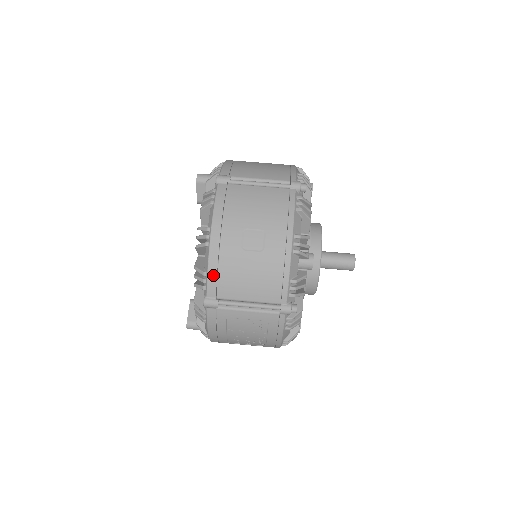
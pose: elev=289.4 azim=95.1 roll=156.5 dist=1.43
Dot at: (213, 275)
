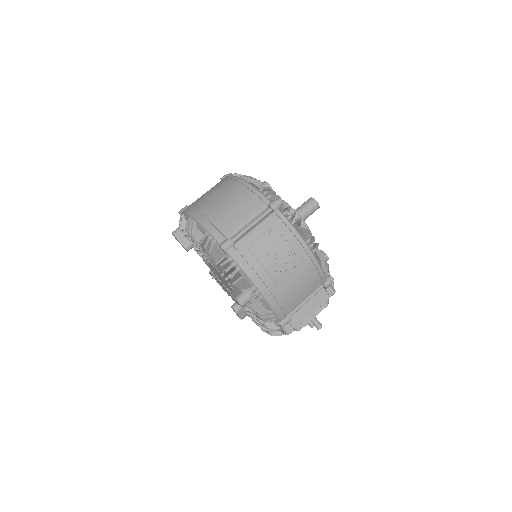
Dot at: (211, 228)
